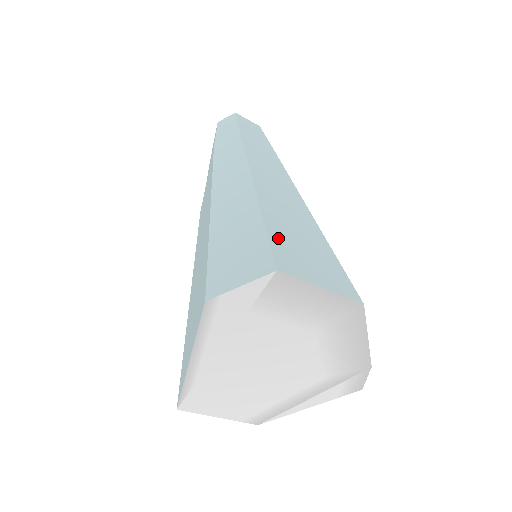
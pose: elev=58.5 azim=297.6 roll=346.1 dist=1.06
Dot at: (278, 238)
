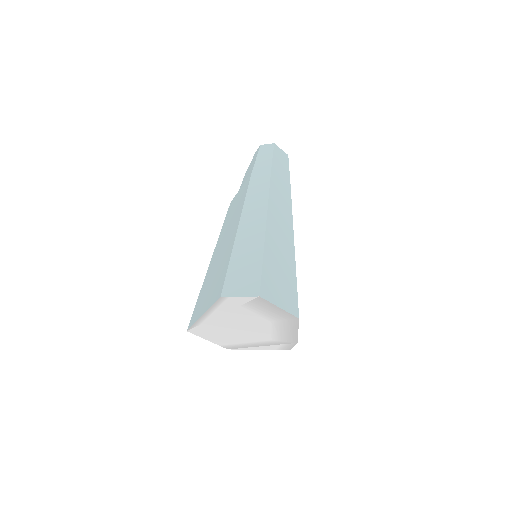
Dot at: (267, 272)
